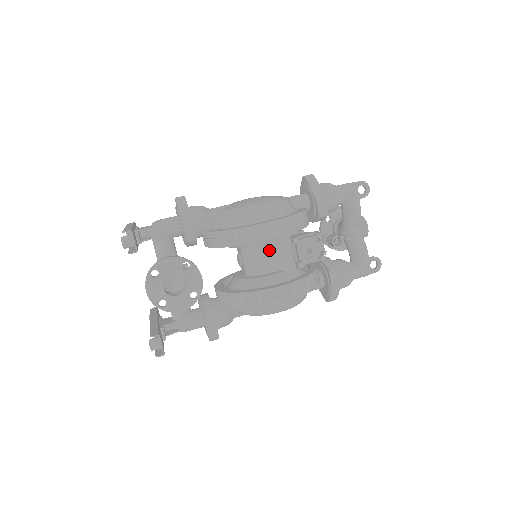
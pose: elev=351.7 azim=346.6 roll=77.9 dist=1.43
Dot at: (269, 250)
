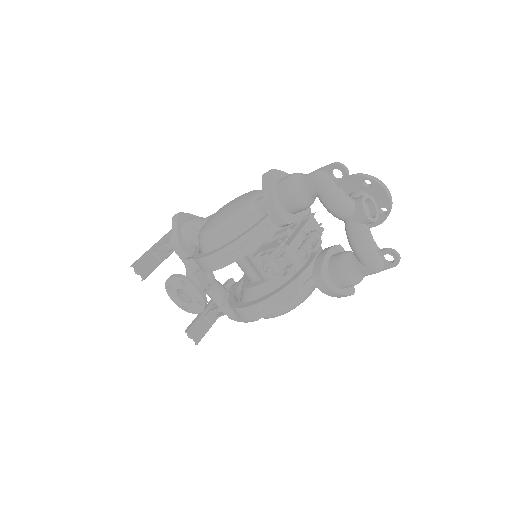
Dot at: (247, 262)
